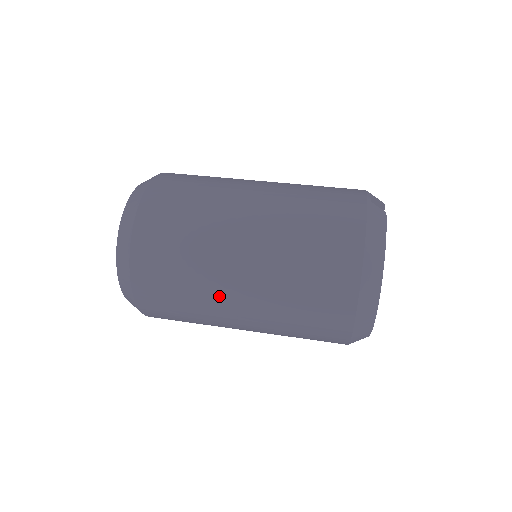
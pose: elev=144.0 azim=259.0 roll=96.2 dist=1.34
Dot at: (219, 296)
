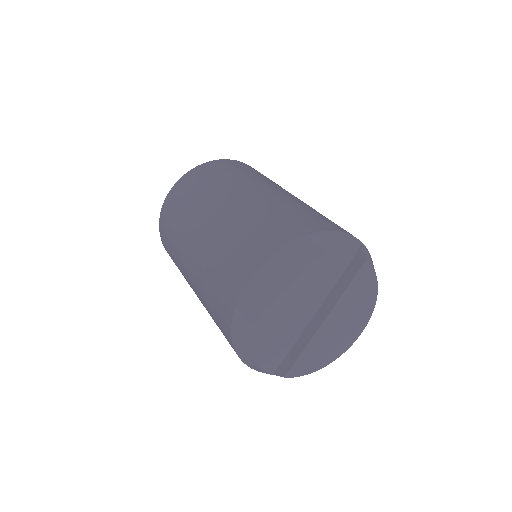
Dot at: (193, 224)
